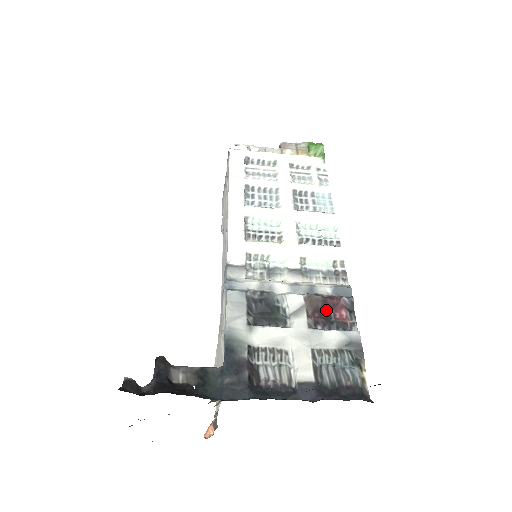
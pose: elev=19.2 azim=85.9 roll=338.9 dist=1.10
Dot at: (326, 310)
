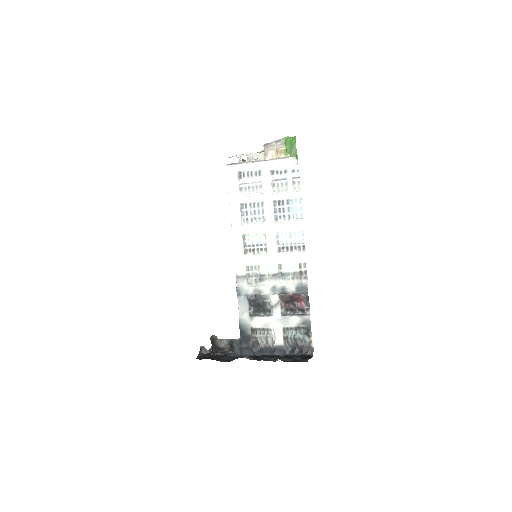
Dot at: (292, 302)
